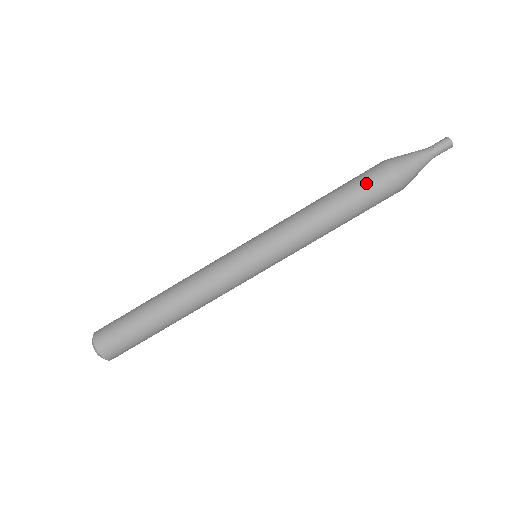
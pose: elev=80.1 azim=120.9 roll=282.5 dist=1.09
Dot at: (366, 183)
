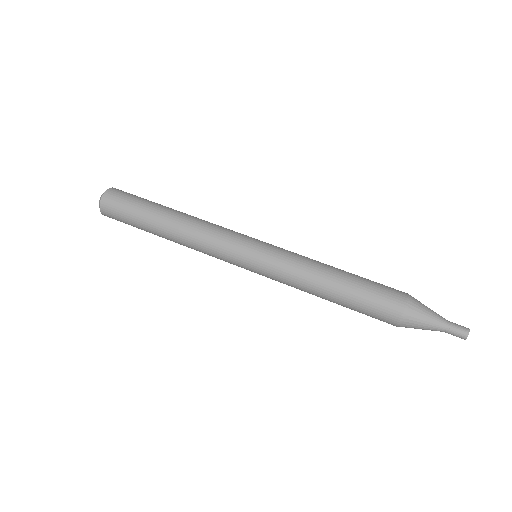
Dot at: (379, 284)
